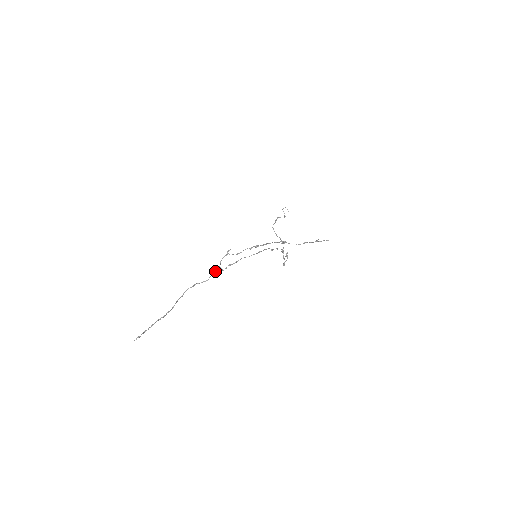
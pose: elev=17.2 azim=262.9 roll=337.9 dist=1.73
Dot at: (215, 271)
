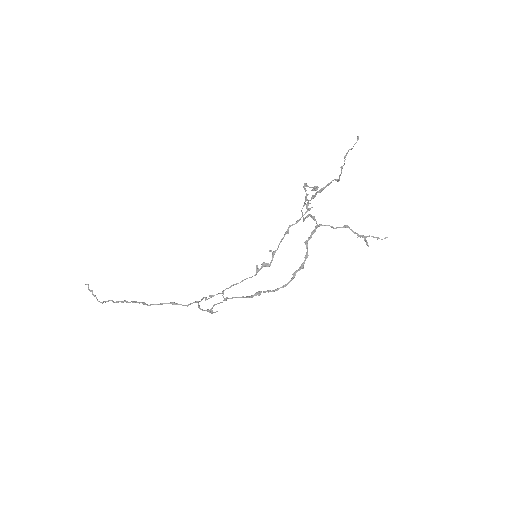
Dot at: (190, 304)
